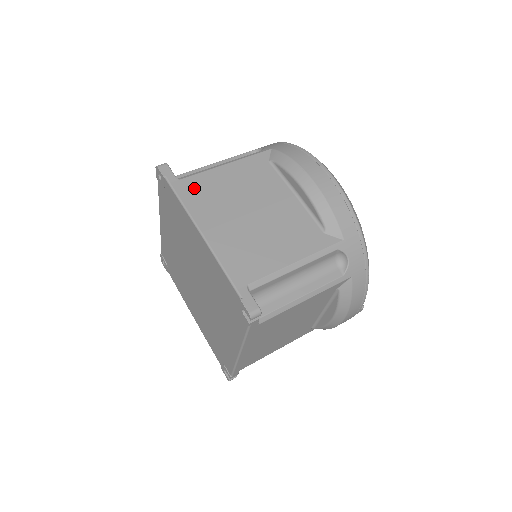
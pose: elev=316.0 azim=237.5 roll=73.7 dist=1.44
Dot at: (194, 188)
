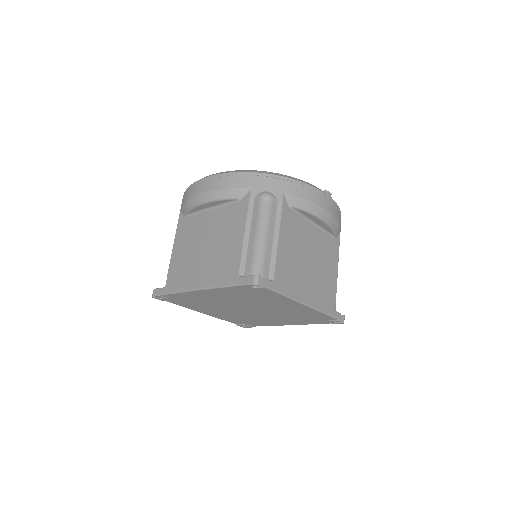
Dot at: (174, 279)
